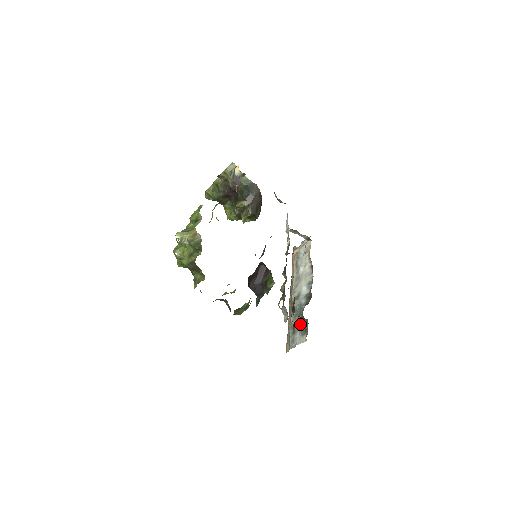
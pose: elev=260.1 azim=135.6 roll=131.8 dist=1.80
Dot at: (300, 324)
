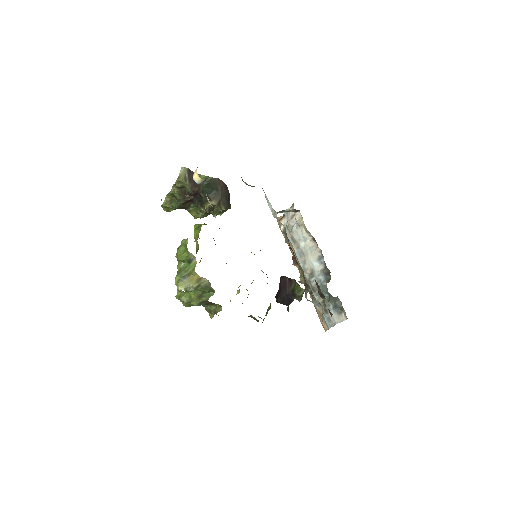
Dot at: (330, 303)
